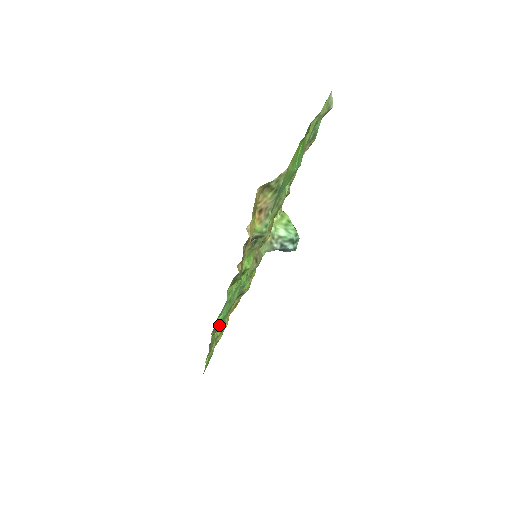
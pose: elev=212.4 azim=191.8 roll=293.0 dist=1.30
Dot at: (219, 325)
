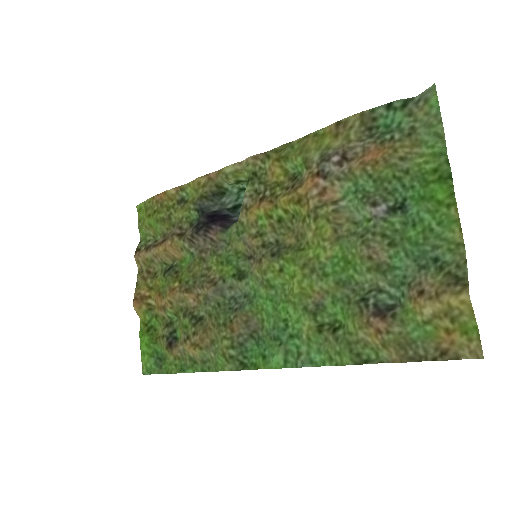
Dot at: (267, 368)
